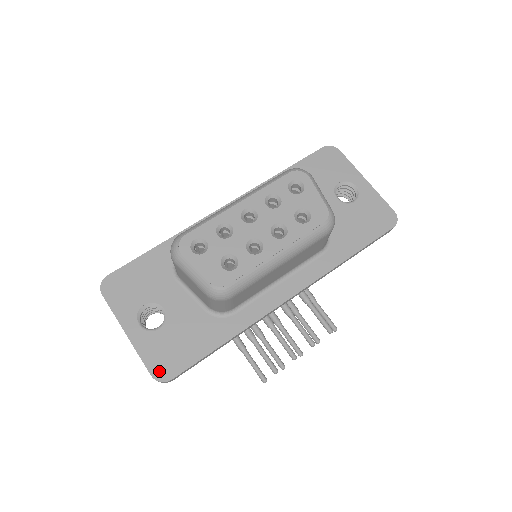
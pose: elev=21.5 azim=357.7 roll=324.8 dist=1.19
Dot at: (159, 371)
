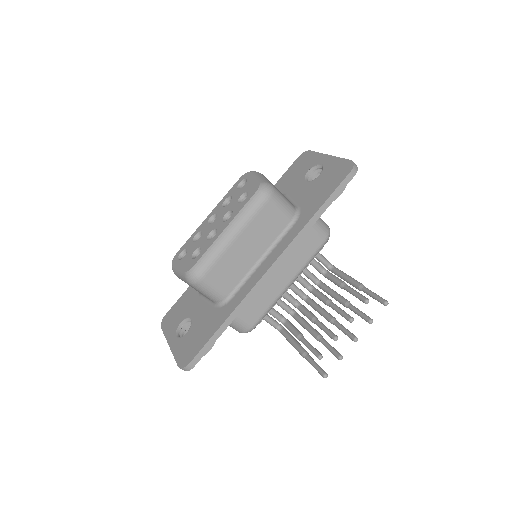
Dot at: (183, 361)
